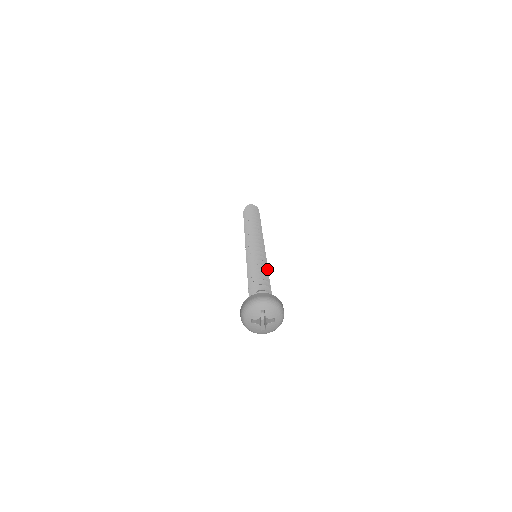
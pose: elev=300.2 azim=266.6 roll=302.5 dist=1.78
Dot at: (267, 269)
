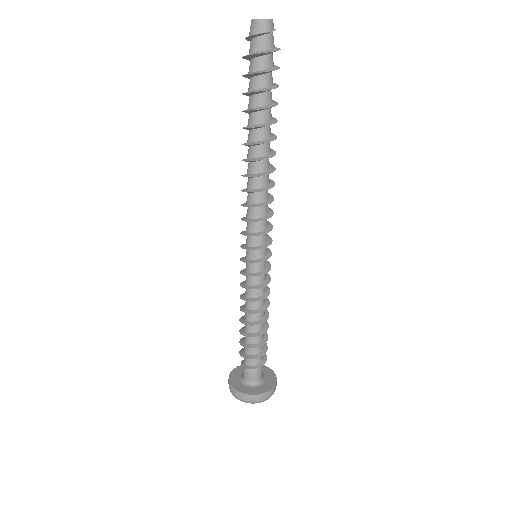
Dot at: occluded
